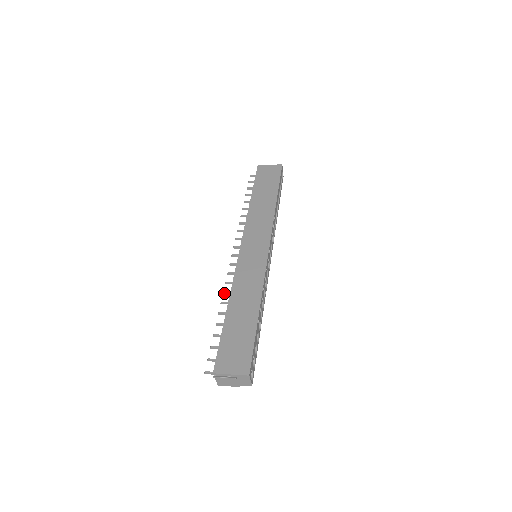
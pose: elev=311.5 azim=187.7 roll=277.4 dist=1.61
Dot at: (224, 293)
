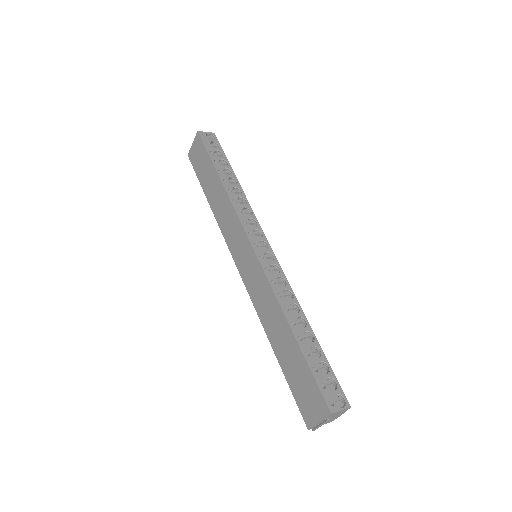
Dot at: occluded
